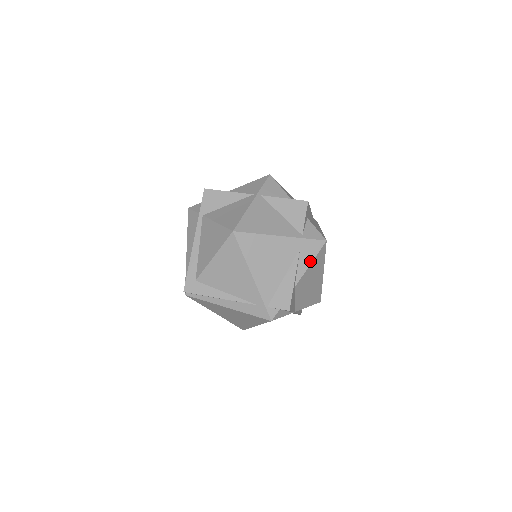
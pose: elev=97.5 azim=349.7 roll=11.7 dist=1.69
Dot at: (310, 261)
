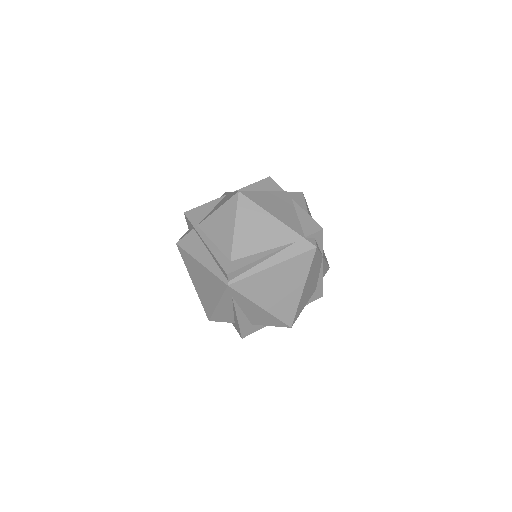
Dot at: (304, 205)
